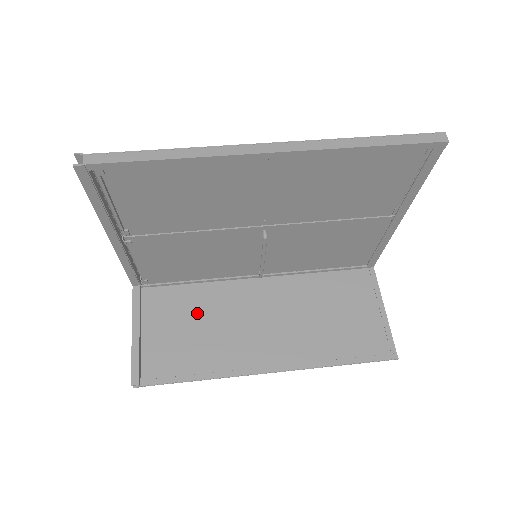
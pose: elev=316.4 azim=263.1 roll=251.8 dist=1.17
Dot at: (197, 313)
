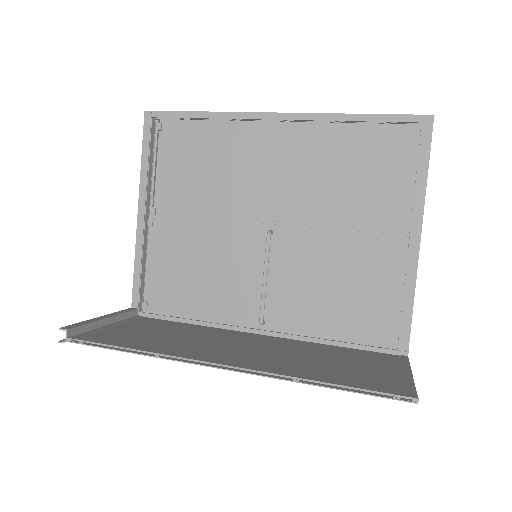
Dot at: (175, 331)
